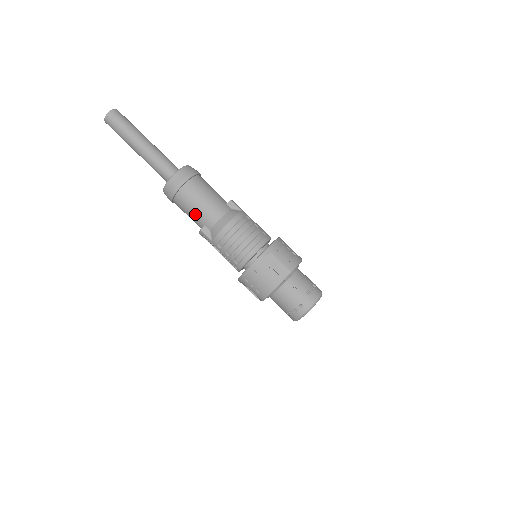
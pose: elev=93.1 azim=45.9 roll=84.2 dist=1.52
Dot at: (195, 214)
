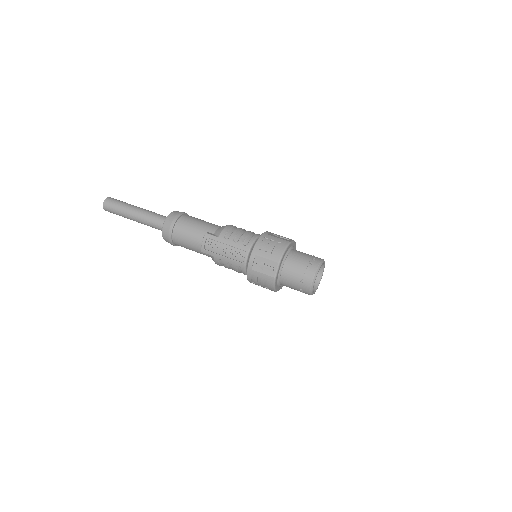
Dot at: (198, 227)
